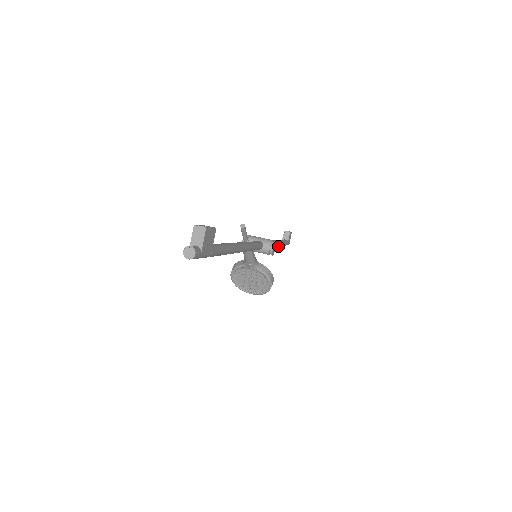
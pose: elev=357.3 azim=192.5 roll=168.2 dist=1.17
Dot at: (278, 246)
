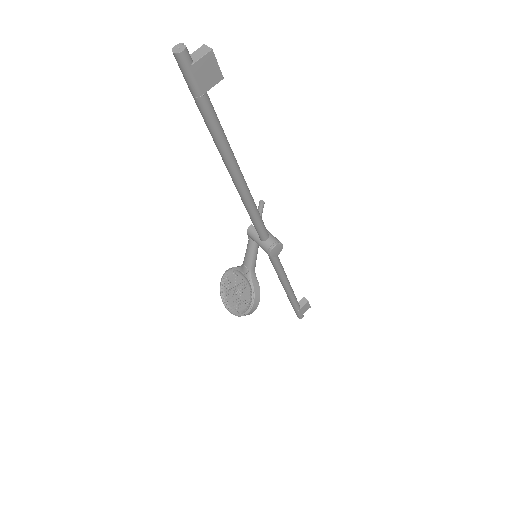
Dot at: (286, 289)
